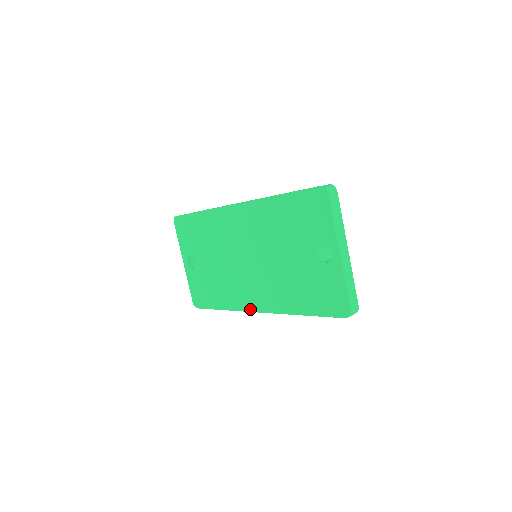
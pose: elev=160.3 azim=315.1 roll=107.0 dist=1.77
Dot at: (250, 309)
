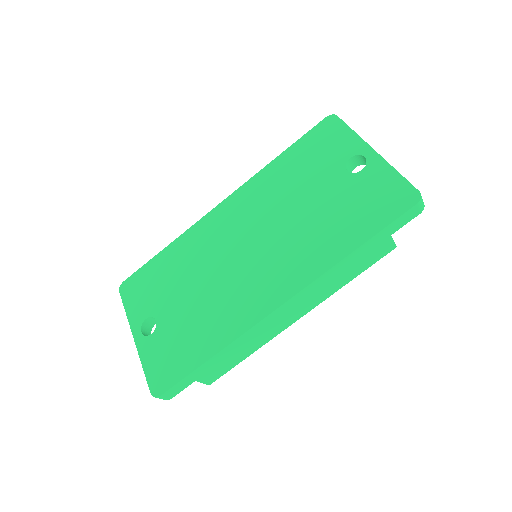
Dot at: (266, 312)
